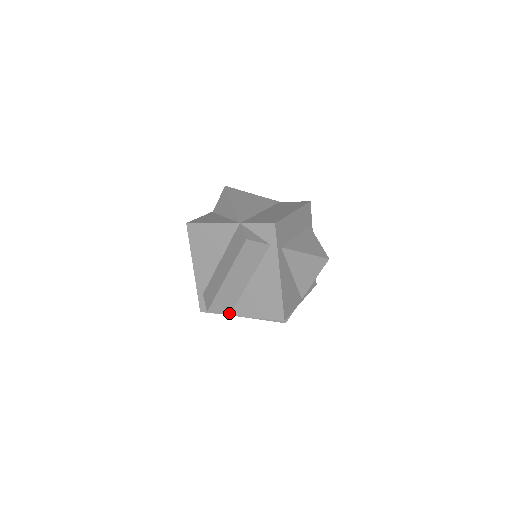
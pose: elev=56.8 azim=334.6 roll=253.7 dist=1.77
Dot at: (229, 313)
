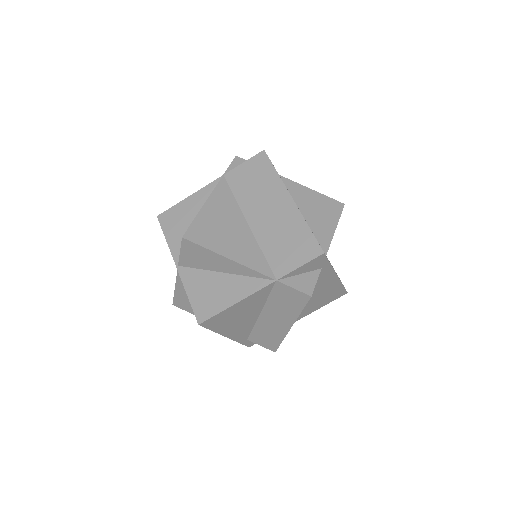
Dot at: occluded
